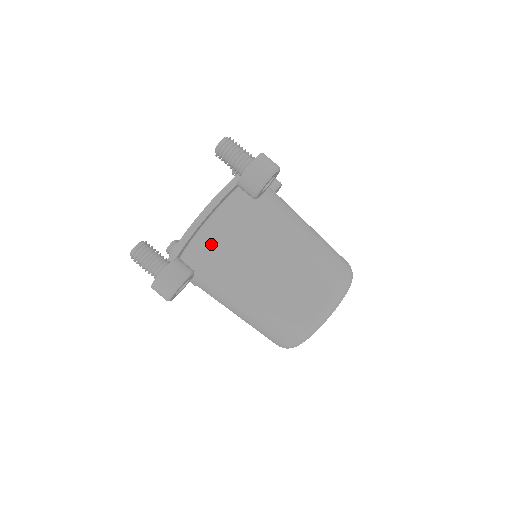
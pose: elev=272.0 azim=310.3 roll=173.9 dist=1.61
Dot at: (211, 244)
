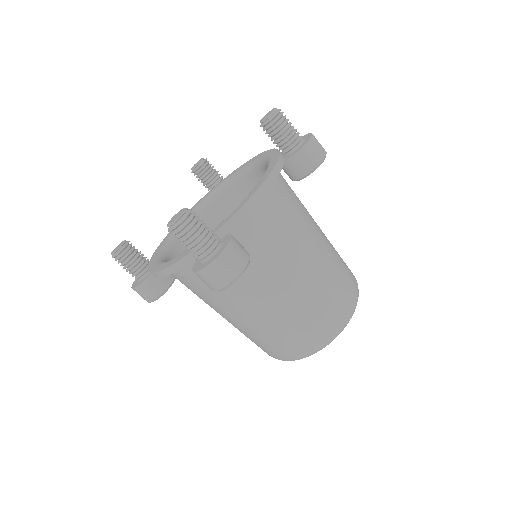
Dot at: (181, 281)
